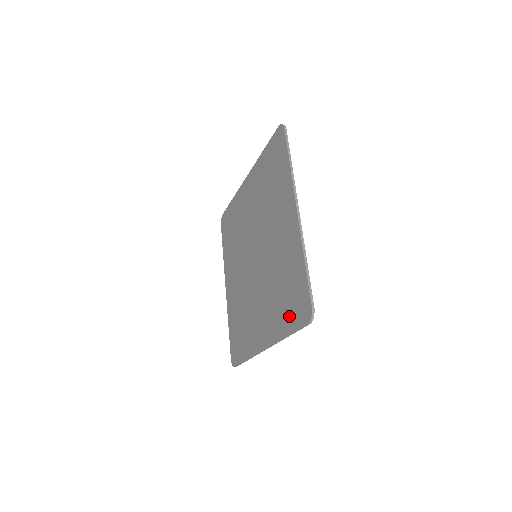
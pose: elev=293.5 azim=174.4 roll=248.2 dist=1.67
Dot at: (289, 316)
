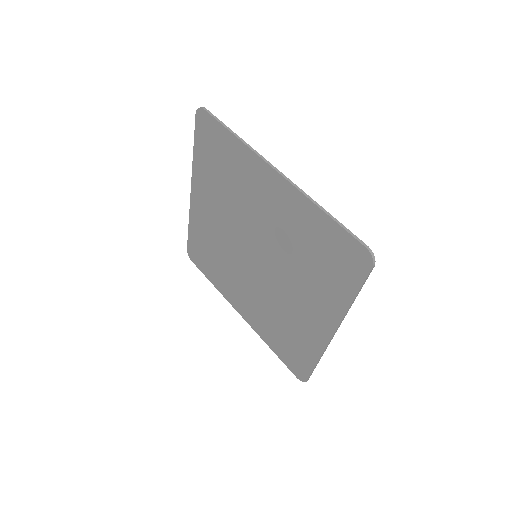
Dot at: (342, 279)
